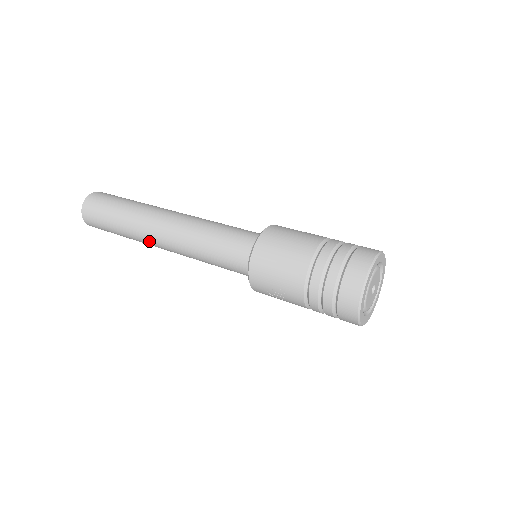
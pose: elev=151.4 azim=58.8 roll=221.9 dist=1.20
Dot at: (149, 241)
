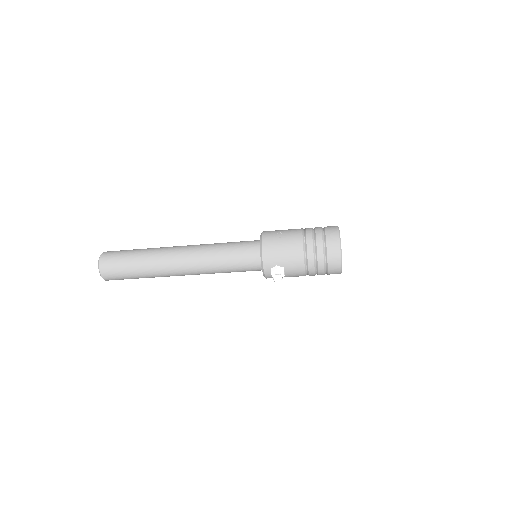
Dot at: (169, 251)
